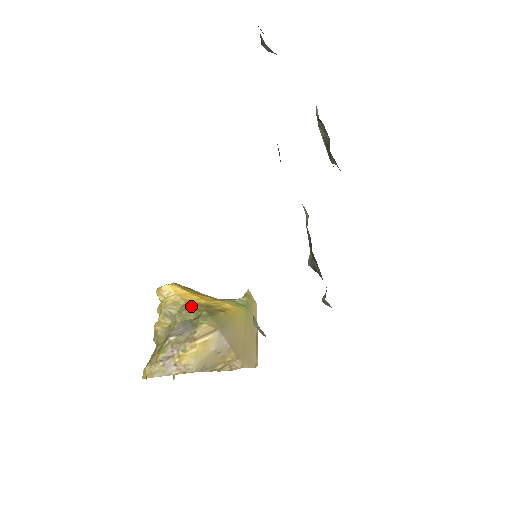
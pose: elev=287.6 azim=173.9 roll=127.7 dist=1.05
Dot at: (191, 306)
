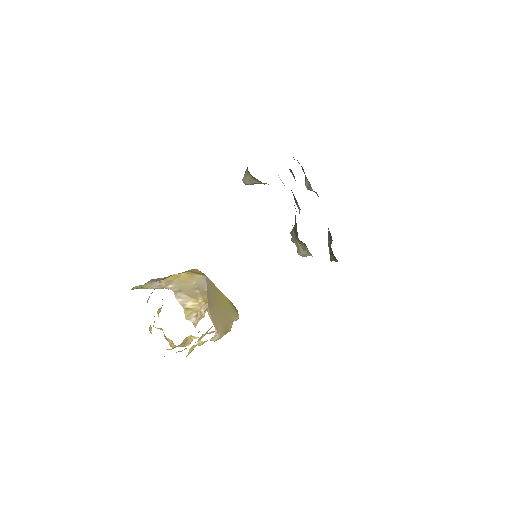
Dot at: occluded
